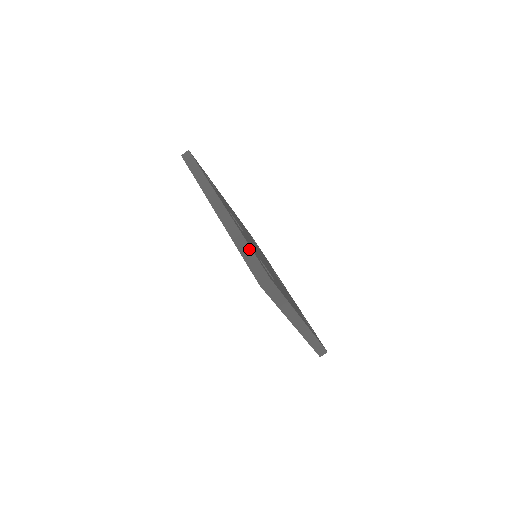
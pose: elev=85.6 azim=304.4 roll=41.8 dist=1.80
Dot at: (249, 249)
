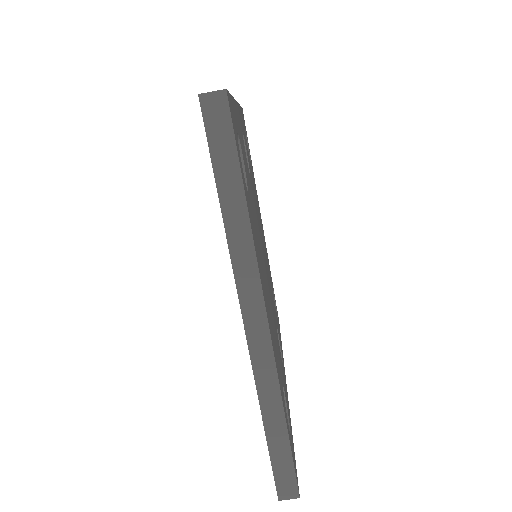
Dot at: occluded
